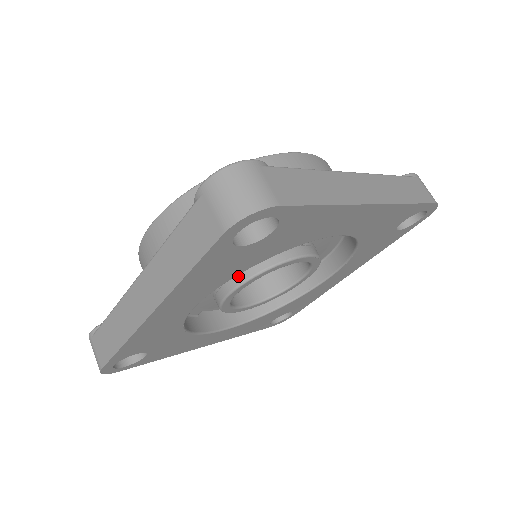
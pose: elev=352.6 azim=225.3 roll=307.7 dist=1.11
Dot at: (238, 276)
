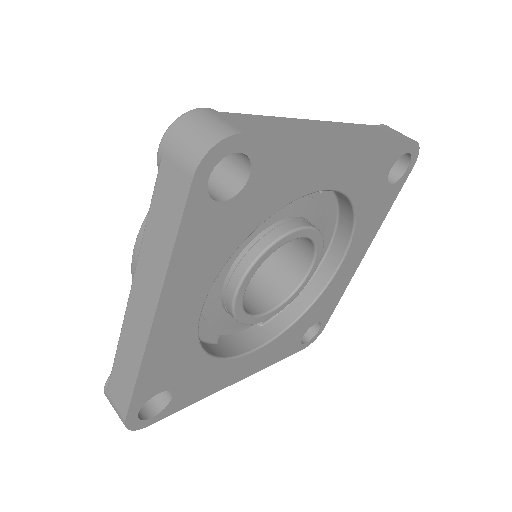
Dot at: (239, 268)
